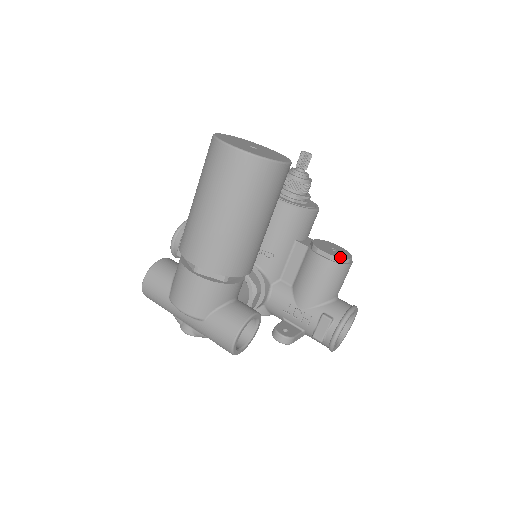
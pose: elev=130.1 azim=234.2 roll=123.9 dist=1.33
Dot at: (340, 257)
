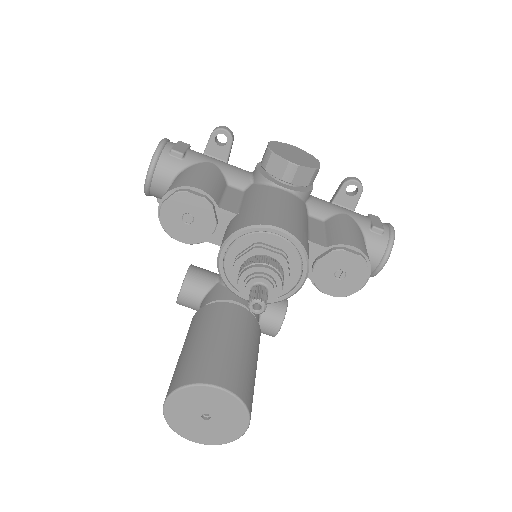
Dot at: (349, 295)
